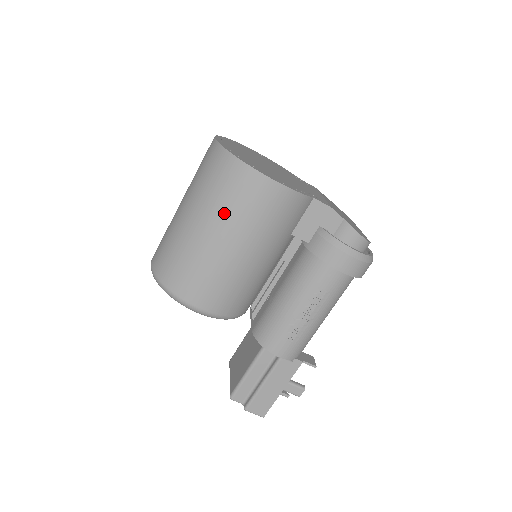
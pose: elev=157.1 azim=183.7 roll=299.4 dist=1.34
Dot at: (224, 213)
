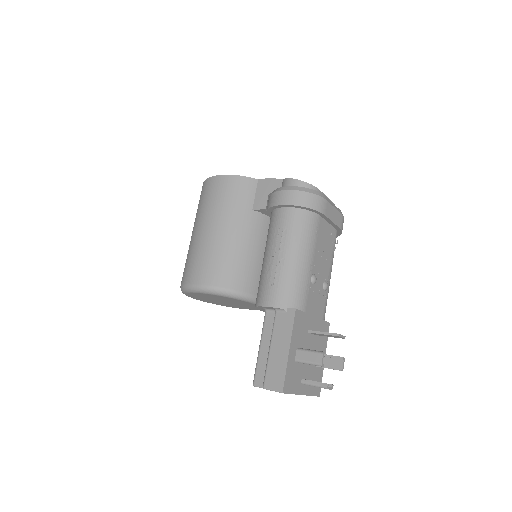
Dot at: (200, 212)
